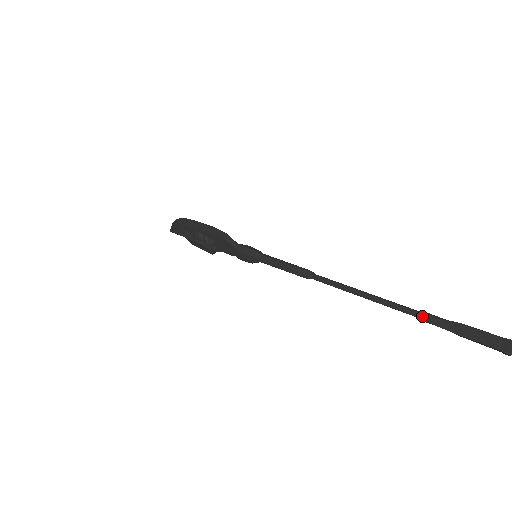
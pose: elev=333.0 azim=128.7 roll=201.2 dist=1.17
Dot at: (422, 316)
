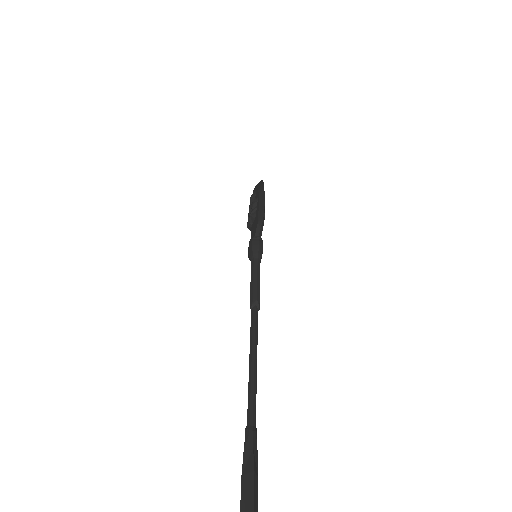
Dot at: (249, 428)
